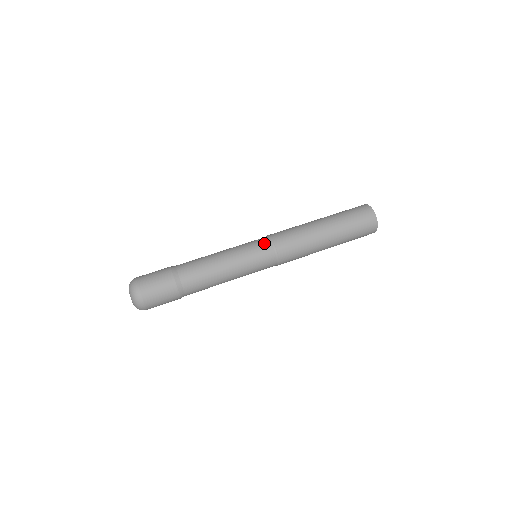
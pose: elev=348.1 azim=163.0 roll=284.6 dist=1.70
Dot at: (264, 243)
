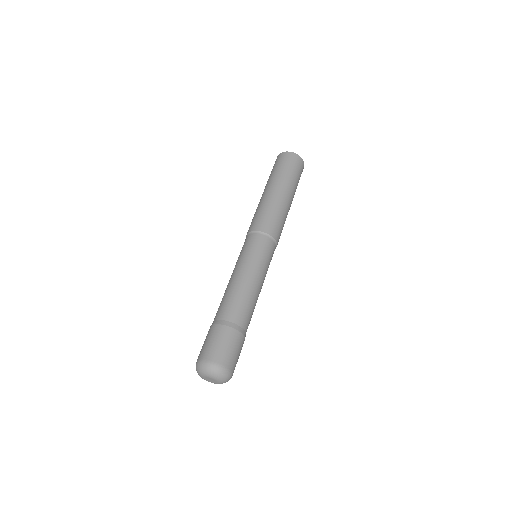
Dot at: (256, 239)
